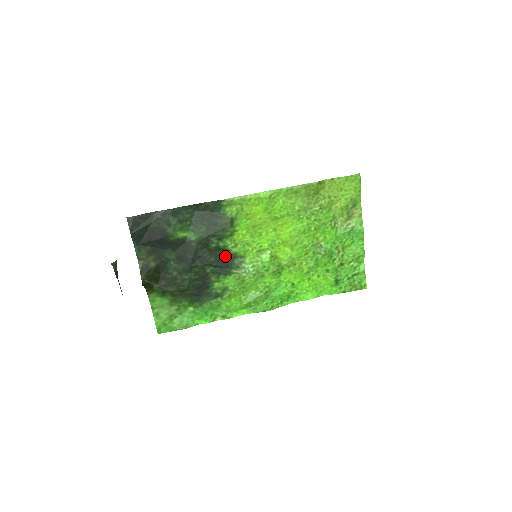
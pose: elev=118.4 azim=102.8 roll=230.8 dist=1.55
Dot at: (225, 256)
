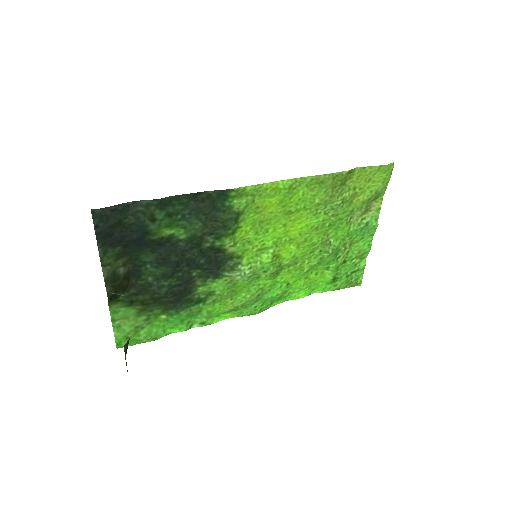
Dot at: (218, 256)
